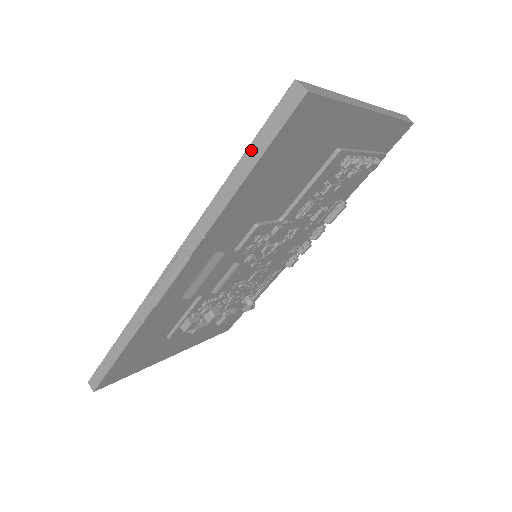
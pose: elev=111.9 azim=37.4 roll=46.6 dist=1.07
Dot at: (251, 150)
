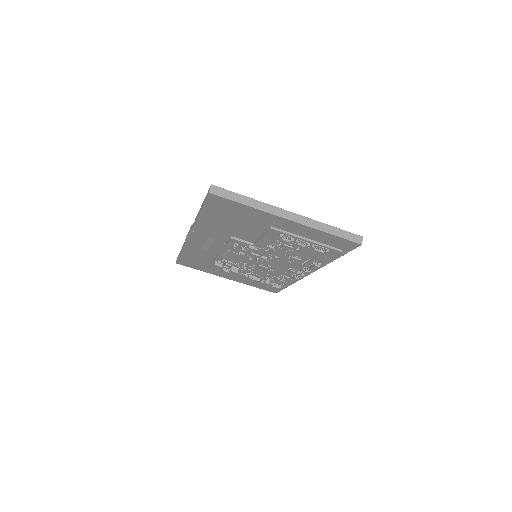
Dot at: (203, 202)
